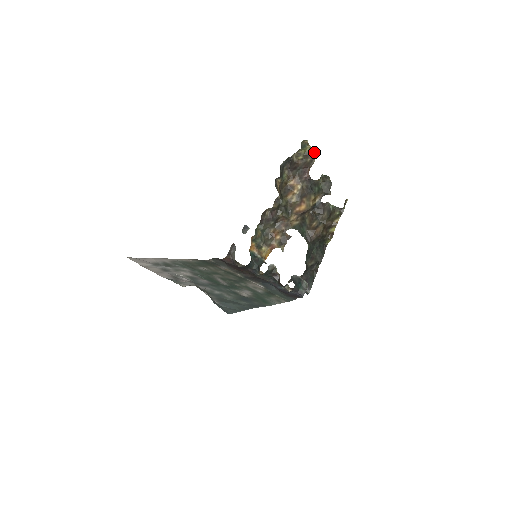
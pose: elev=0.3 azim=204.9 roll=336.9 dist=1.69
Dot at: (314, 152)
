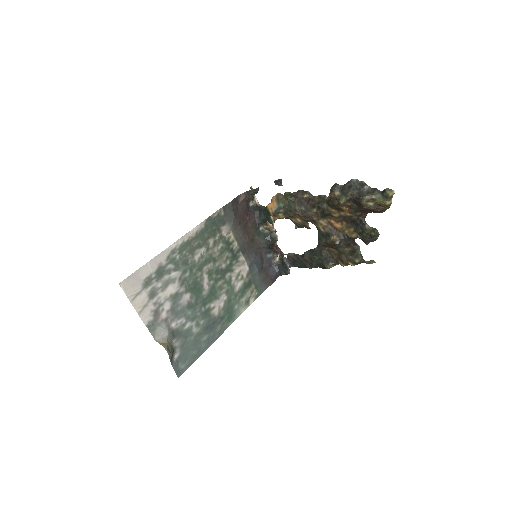
Dot at: (389, 207)
